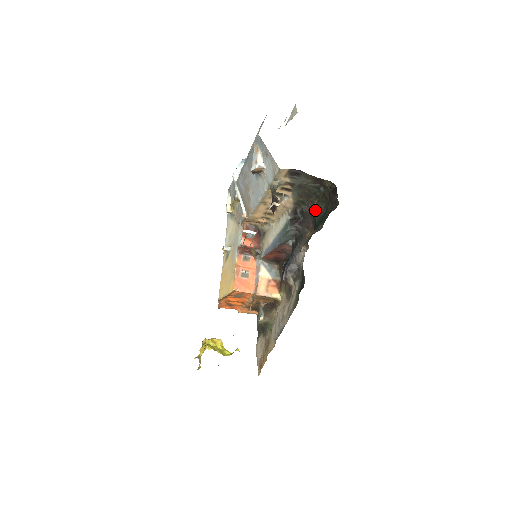
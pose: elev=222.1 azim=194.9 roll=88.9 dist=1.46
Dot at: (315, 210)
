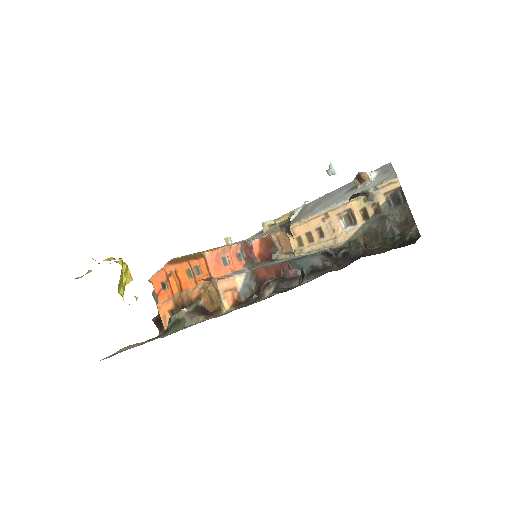
Dot at: (367, 253)
